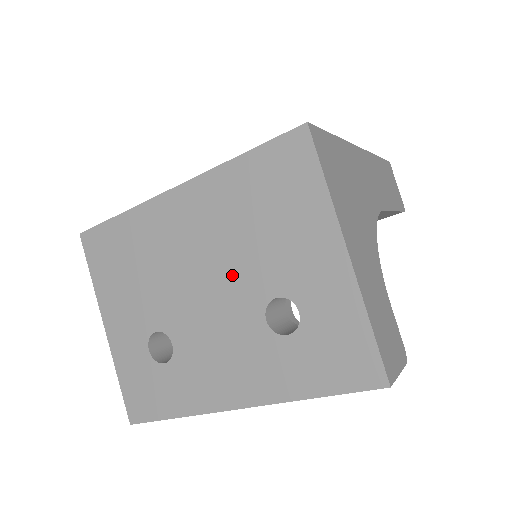
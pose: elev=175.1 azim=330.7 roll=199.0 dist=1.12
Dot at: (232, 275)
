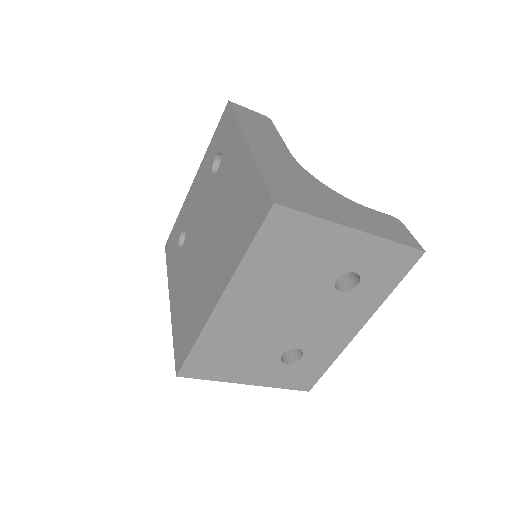
Dot at: (301, 296)
